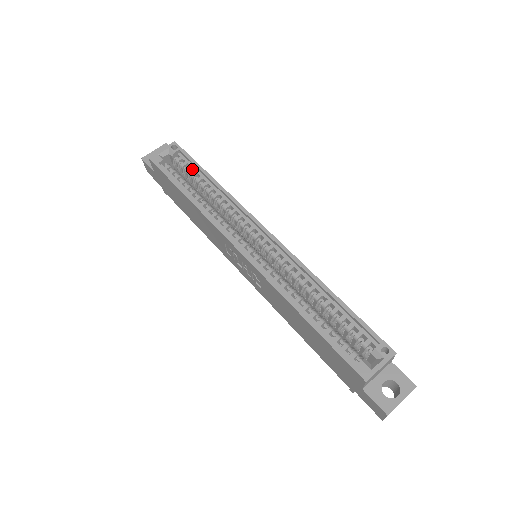
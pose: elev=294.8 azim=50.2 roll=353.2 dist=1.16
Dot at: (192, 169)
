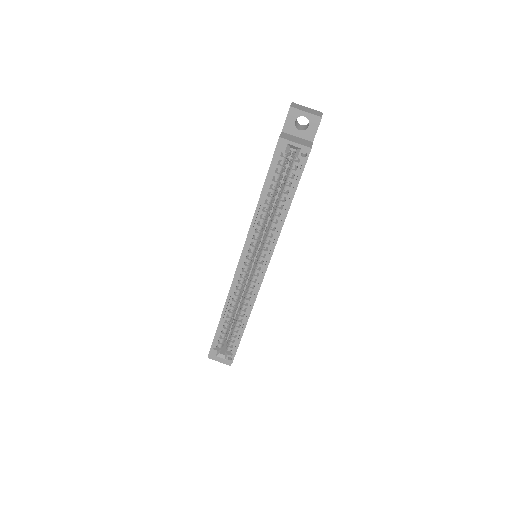
Dot at: (292, 181)
